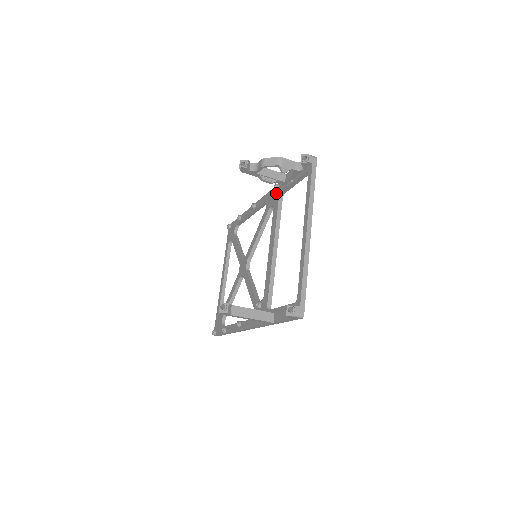
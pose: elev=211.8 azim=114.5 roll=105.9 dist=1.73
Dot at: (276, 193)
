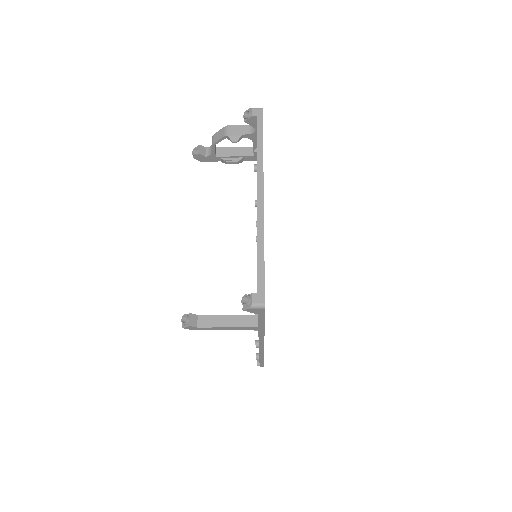
Dot at: occluded
